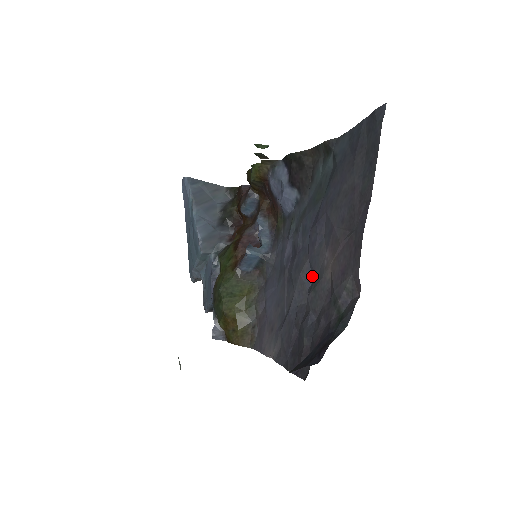
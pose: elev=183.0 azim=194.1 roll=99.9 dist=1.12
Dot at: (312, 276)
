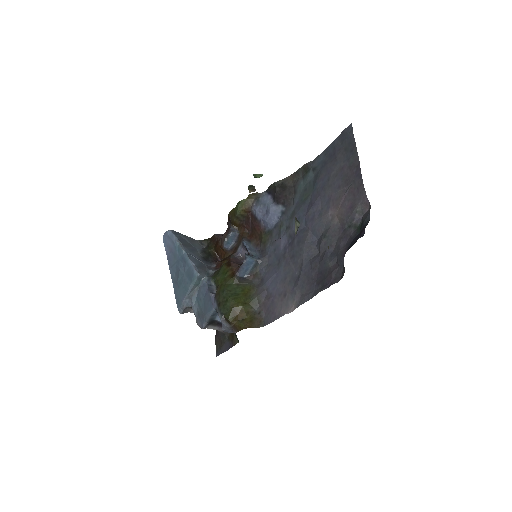
Dot at: (316, 238)
